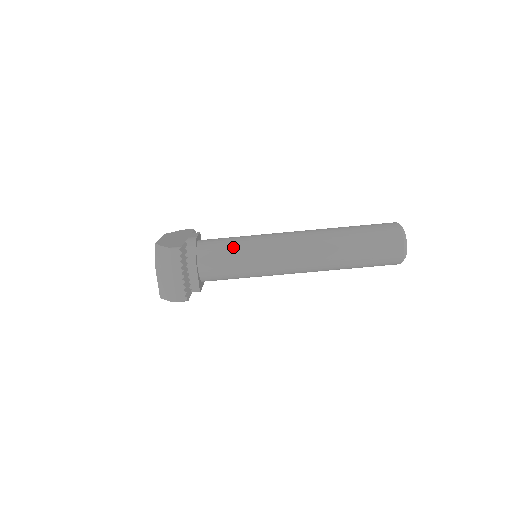
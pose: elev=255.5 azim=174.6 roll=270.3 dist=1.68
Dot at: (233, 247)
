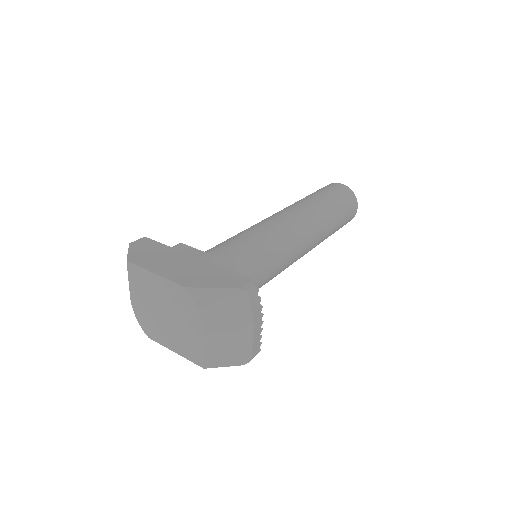
Dot at: (258, 255)
